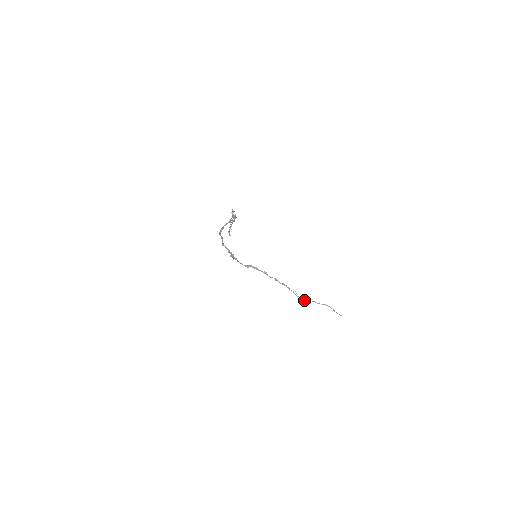
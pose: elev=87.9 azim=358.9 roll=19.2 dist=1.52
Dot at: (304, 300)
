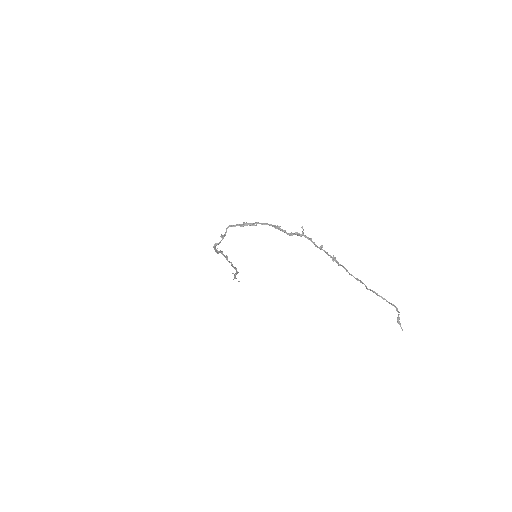
Dot at: (234, 278)
